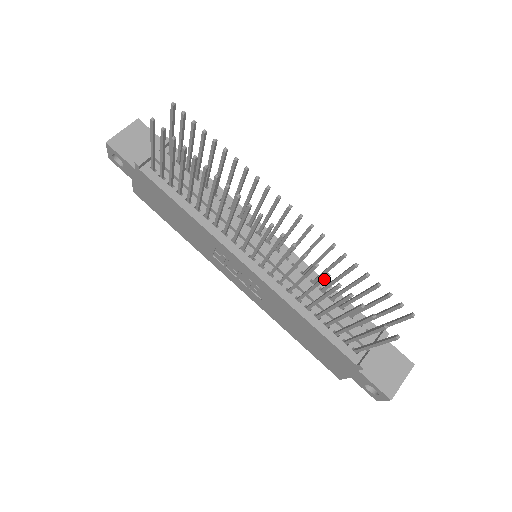
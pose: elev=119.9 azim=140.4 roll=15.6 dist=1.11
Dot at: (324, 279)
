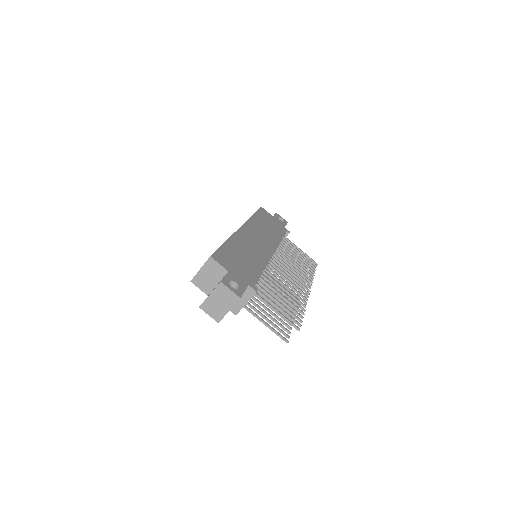
Dot at: (300, 285)
